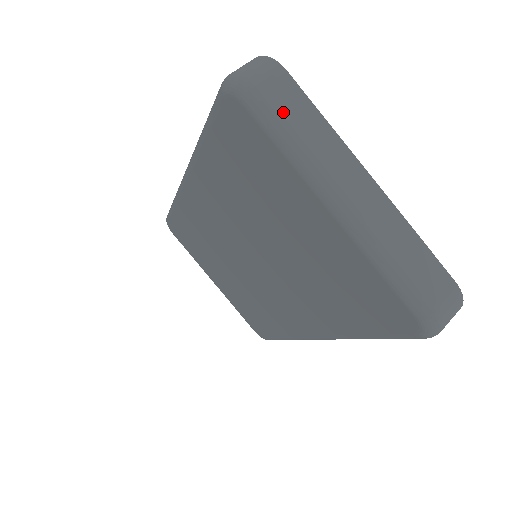
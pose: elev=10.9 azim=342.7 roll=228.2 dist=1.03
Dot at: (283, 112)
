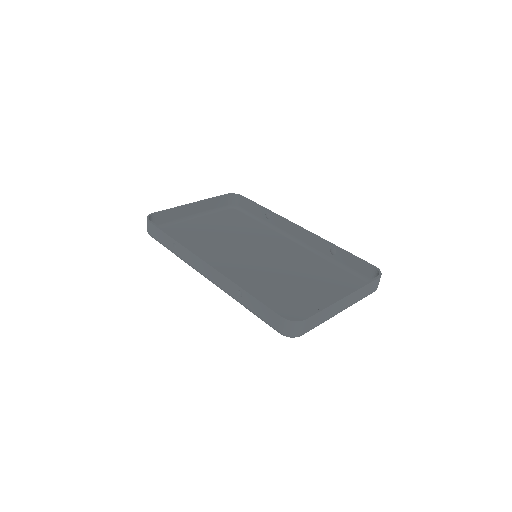
Dot at: (314, 326)
